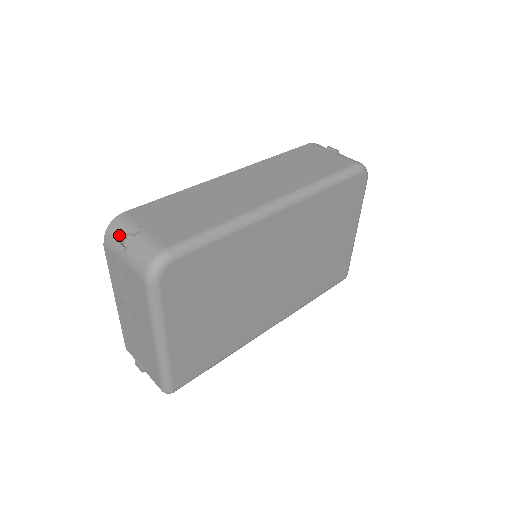
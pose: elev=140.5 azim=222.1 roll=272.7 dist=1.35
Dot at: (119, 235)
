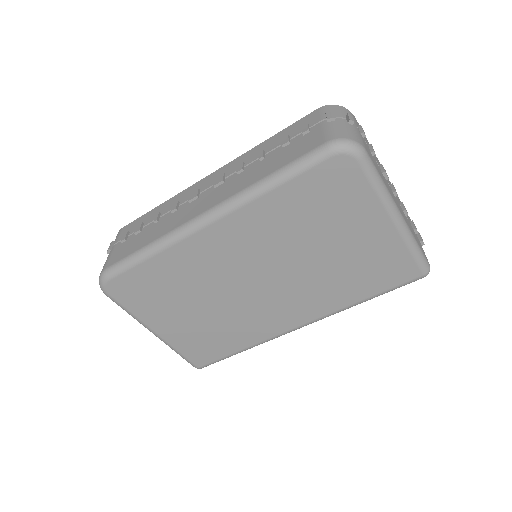
Dot at: occluded
